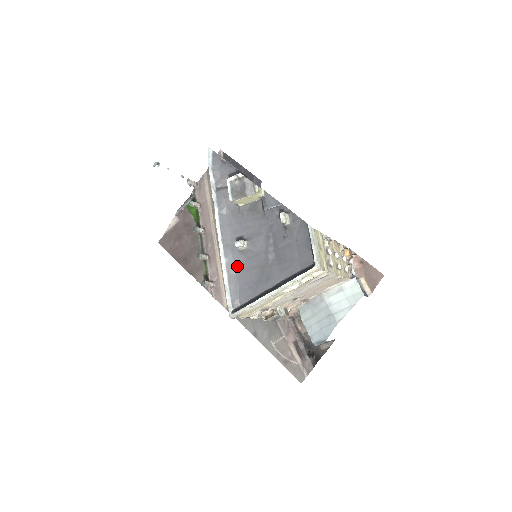
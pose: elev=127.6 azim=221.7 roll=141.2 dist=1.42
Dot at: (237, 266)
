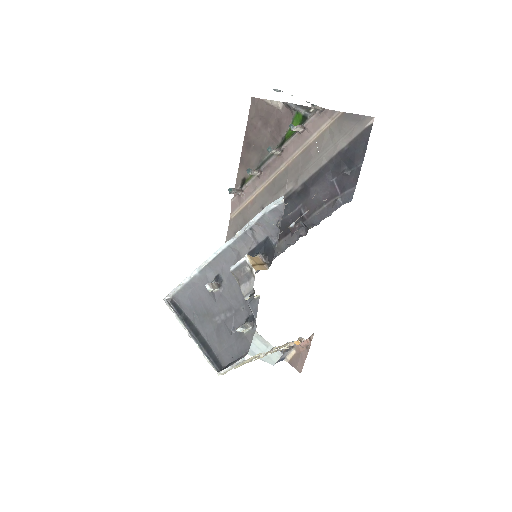
Dot at: (200, 286)
